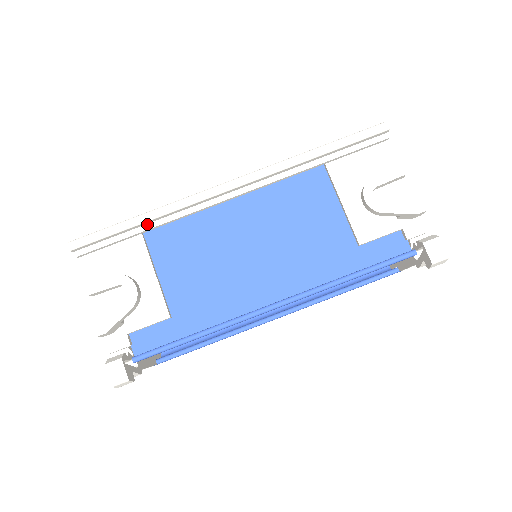
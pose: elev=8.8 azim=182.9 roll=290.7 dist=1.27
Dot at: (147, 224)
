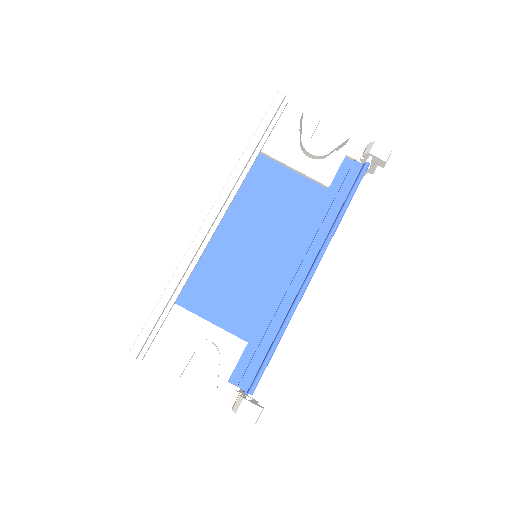
Dot at: (175, 292)
